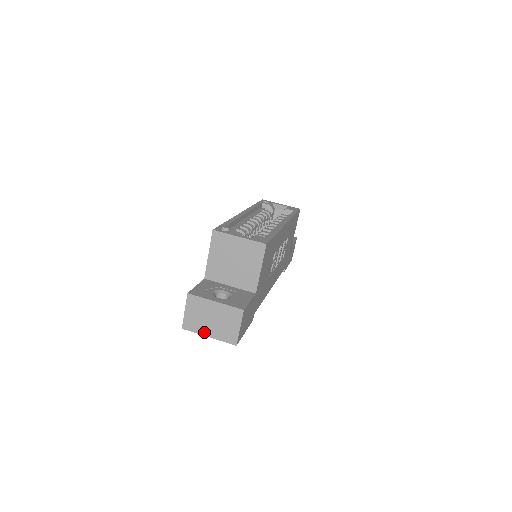
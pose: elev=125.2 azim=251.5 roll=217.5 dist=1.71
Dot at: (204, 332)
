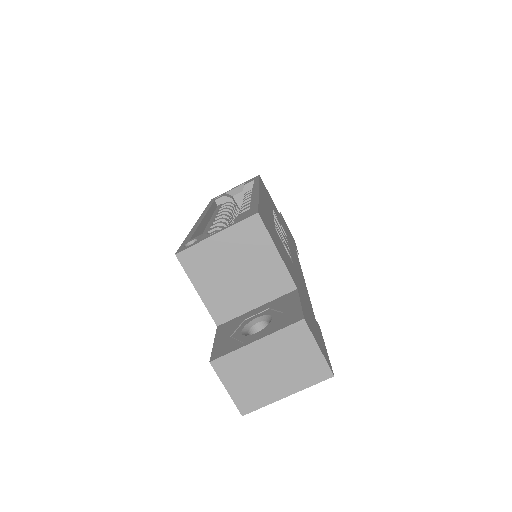
Dot at: (275, 395)
